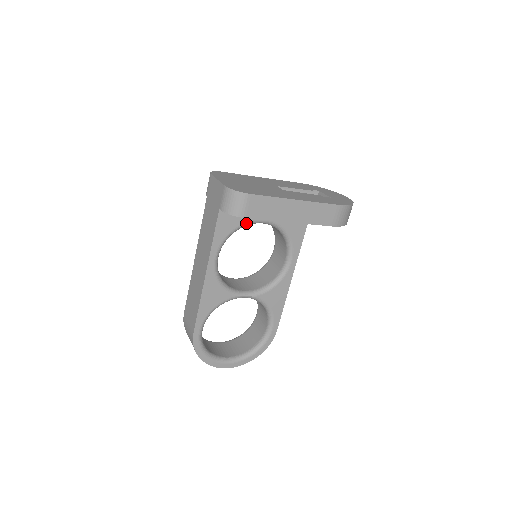
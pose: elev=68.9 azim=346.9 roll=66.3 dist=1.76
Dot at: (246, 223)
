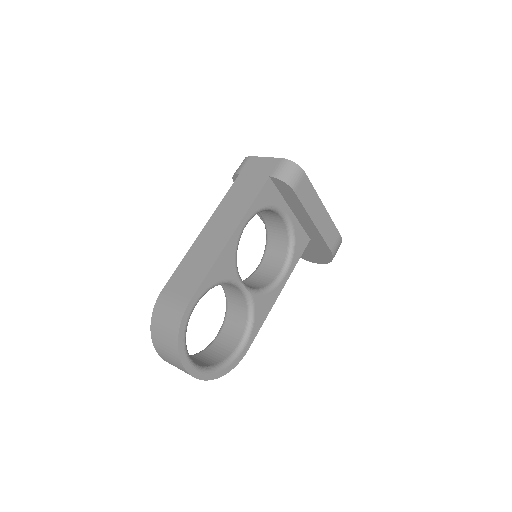
Dot at: (277, 207)
